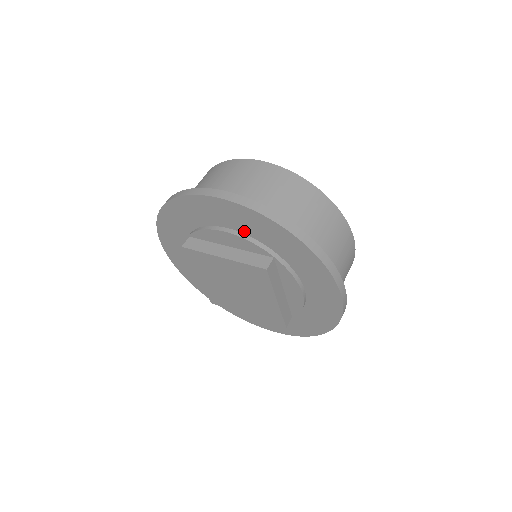
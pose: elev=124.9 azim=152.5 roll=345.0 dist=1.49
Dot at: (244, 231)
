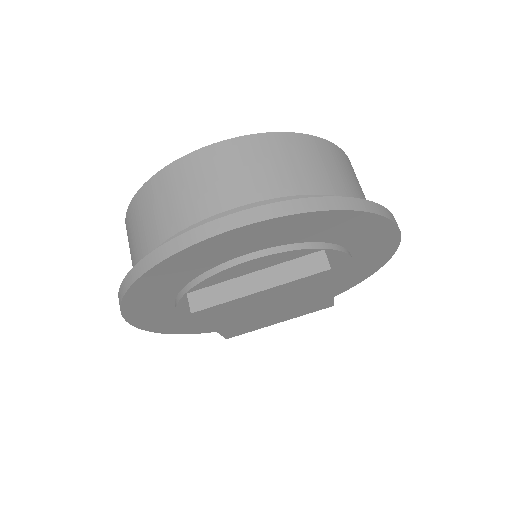
Dot at: (277, 244)
